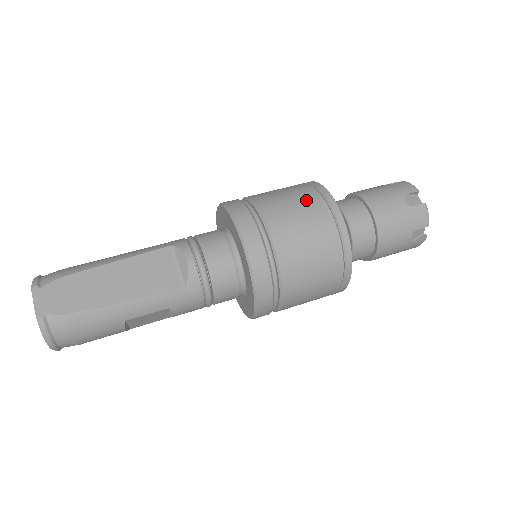
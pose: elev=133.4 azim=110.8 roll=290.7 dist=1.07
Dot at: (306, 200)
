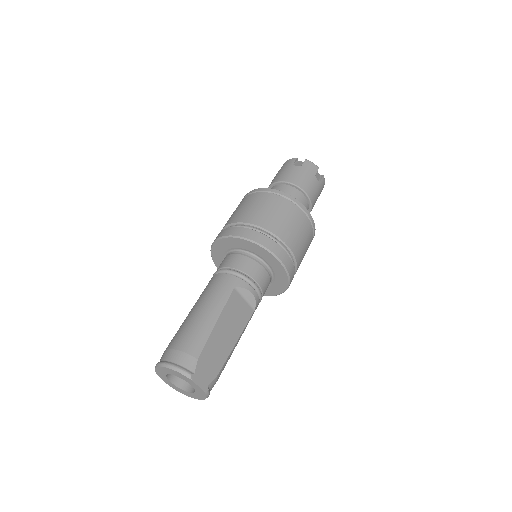
Dot at: (294, 215)
